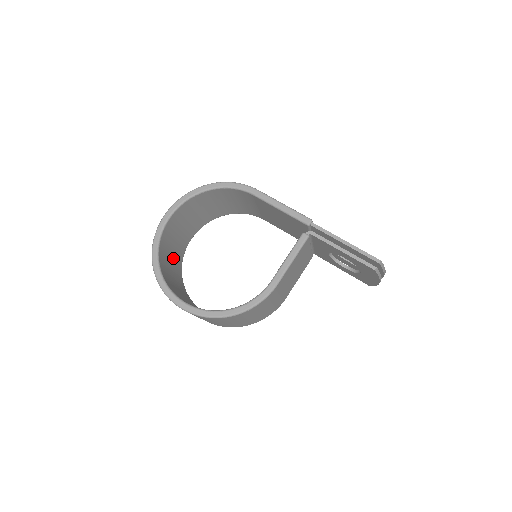
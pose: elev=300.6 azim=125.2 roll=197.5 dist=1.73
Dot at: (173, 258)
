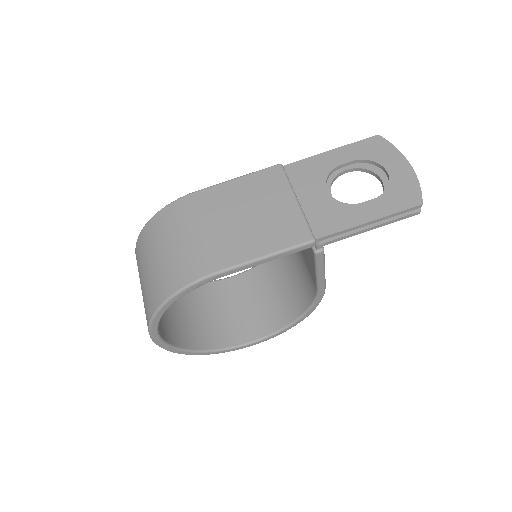
Dot at: (177, 307)
